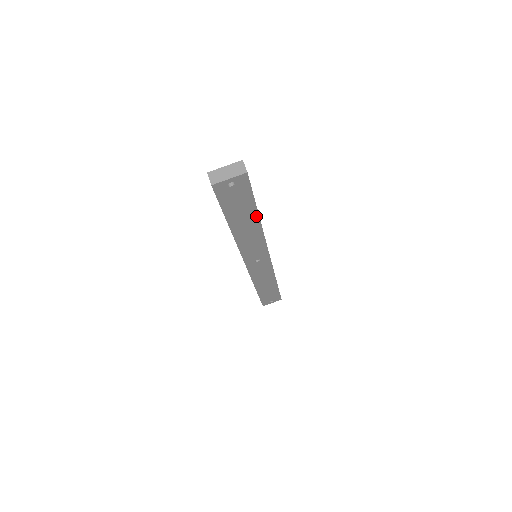
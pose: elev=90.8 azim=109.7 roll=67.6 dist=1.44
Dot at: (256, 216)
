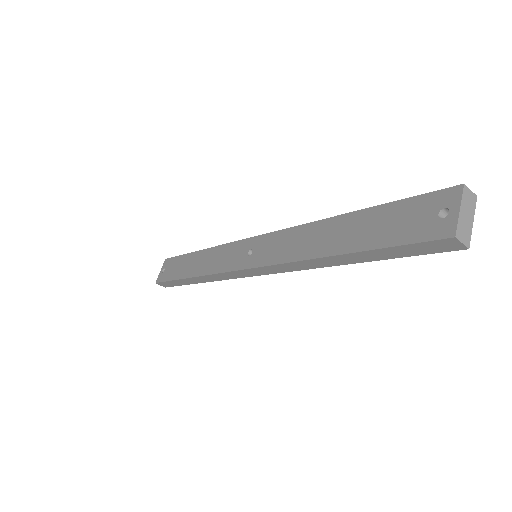
Dot at: occluded
